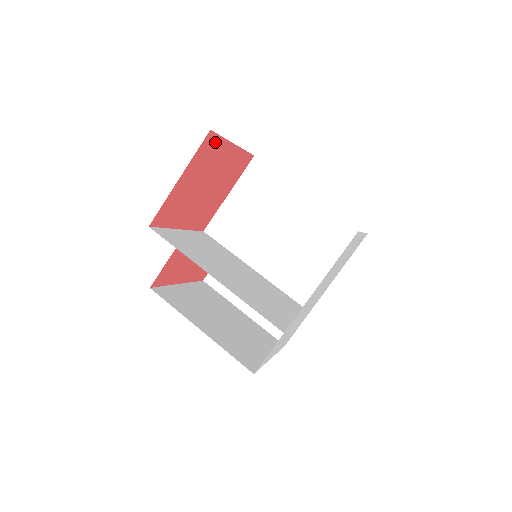
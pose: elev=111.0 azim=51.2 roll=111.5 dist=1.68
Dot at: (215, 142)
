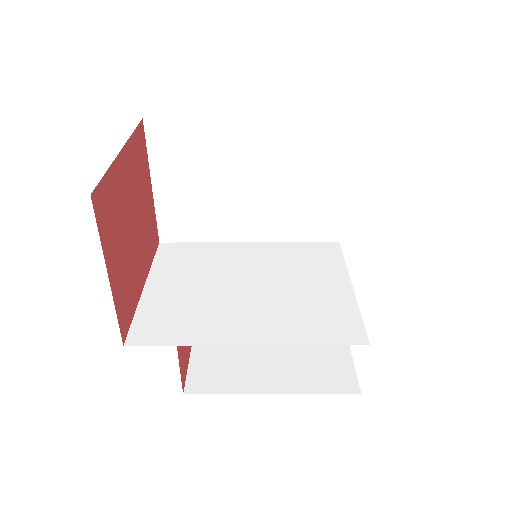
Dot at: (104, 189)
